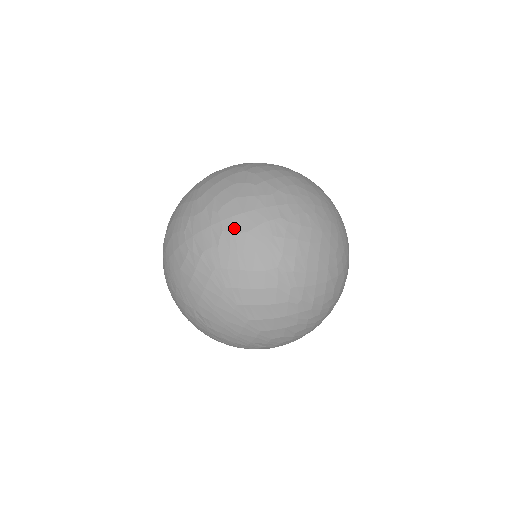
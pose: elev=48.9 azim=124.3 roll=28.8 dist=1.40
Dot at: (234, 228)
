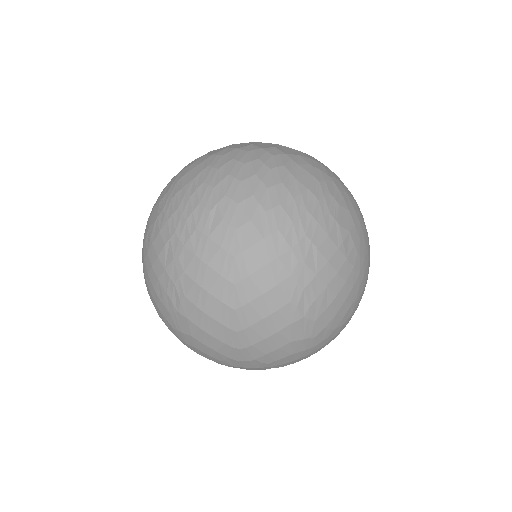
Dot at: (283, 366)
